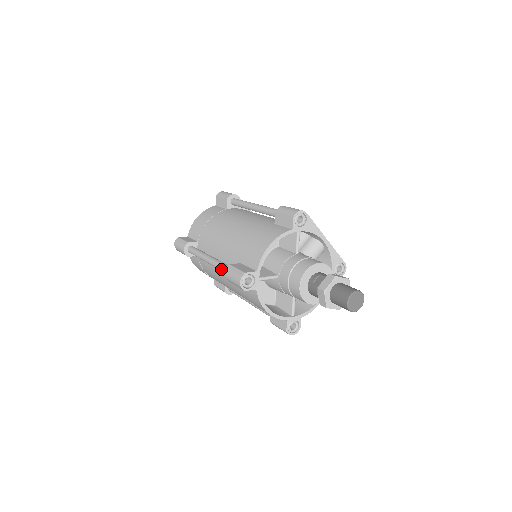
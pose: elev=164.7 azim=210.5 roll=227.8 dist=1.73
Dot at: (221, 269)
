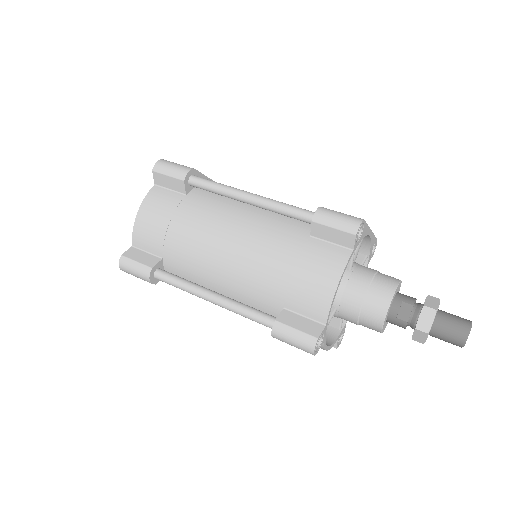
Dot at: (253, 320)
